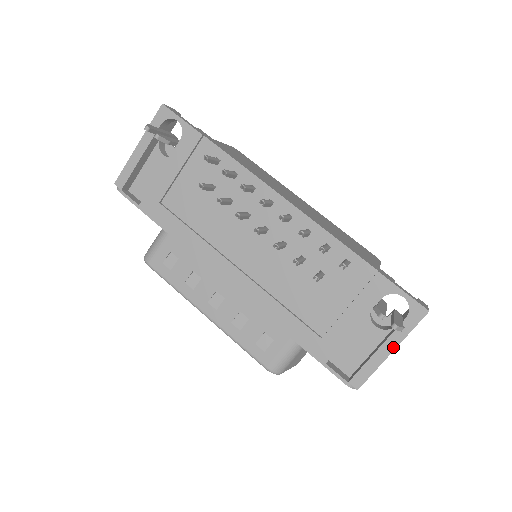
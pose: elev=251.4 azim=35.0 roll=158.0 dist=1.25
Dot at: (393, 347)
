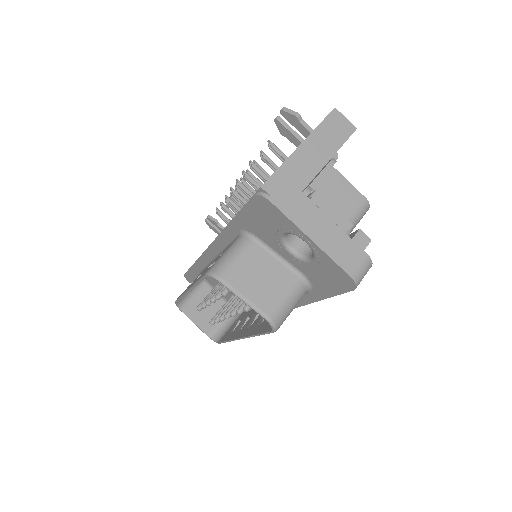
Dot at: (301, 143)
